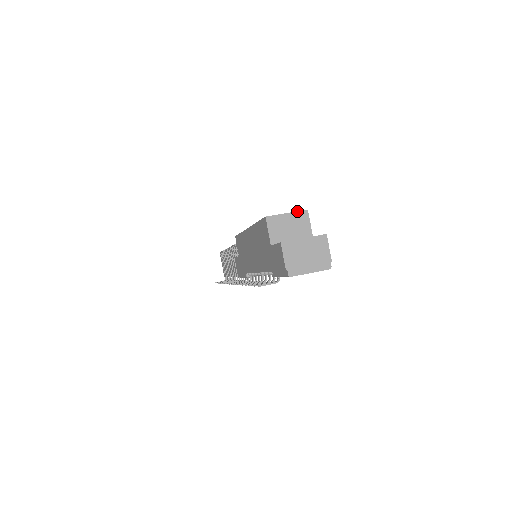
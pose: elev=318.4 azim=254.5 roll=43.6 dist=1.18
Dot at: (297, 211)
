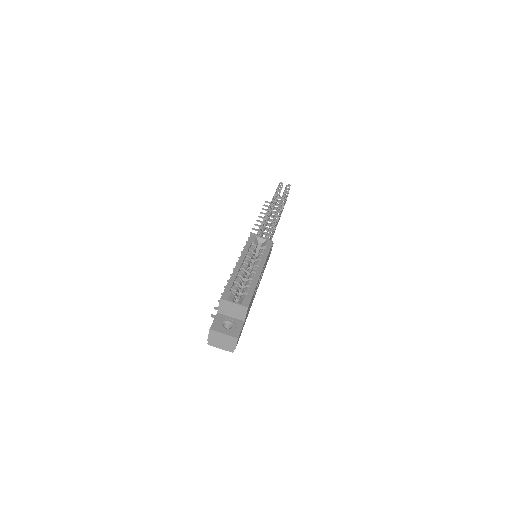
Dot at: (241, 305)
